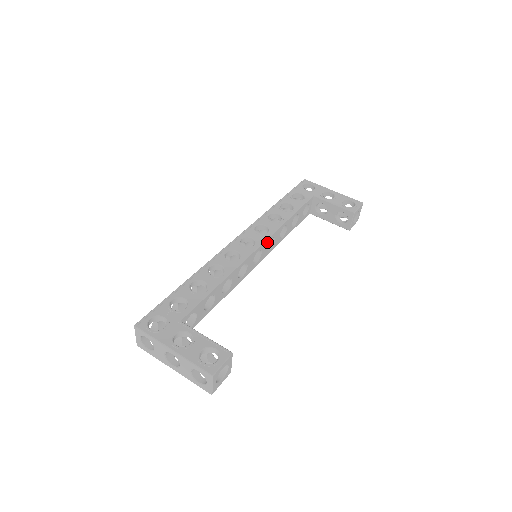
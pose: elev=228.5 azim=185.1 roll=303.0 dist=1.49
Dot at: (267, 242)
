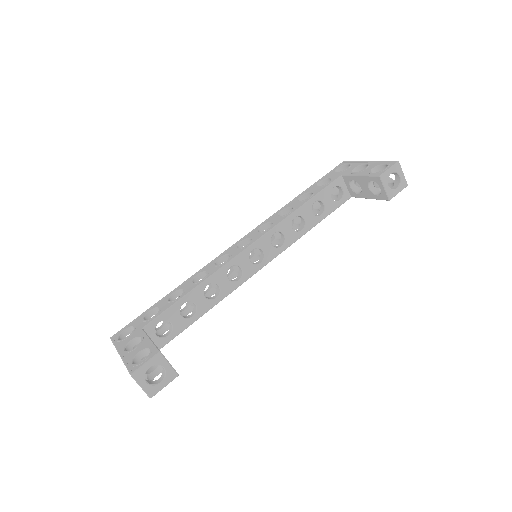
Dot at: (267, 238)
